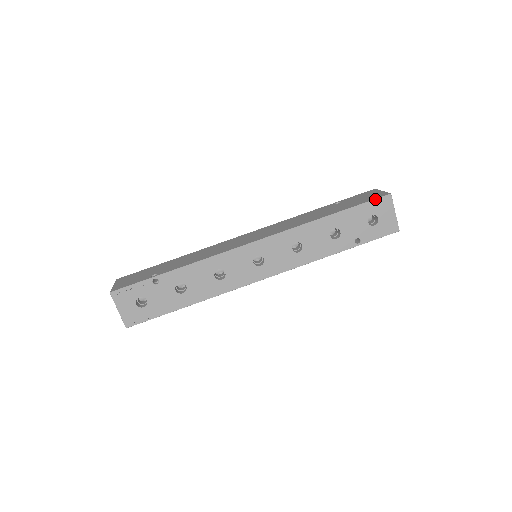
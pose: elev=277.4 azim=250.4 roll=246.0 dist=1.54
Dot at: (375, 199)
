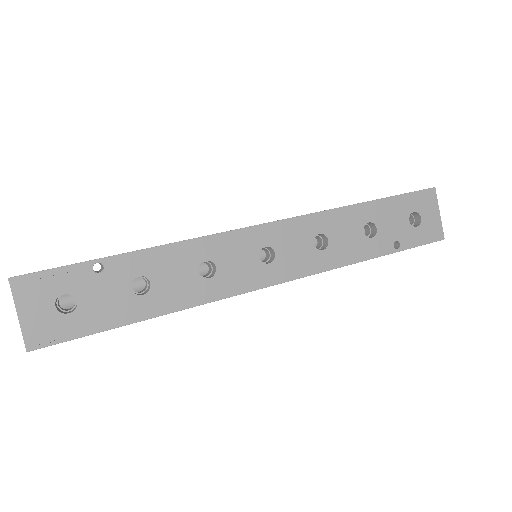
Dot at: (418, 191)
